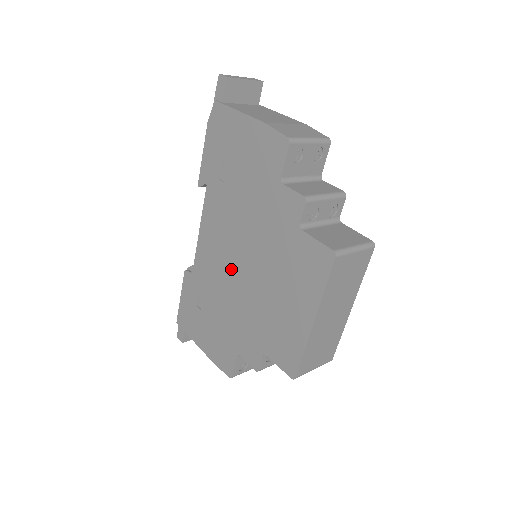
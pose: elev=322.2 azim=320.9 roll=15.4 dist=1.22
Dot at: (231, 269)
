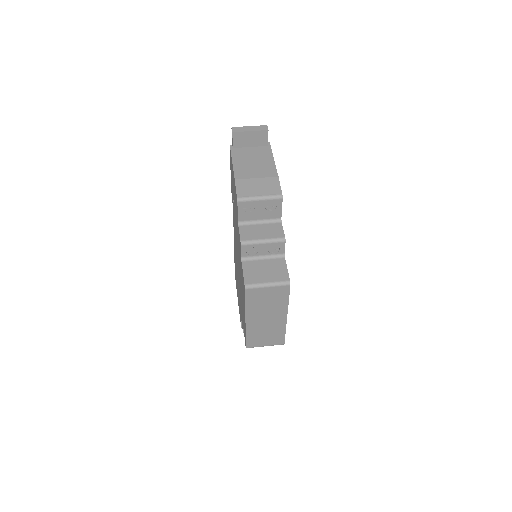
Dot at: (237, 261)
